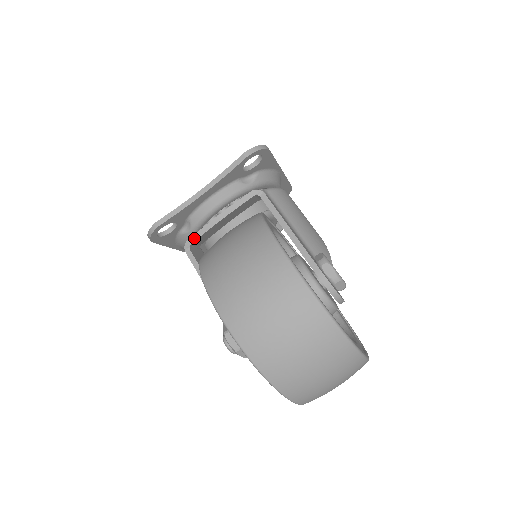
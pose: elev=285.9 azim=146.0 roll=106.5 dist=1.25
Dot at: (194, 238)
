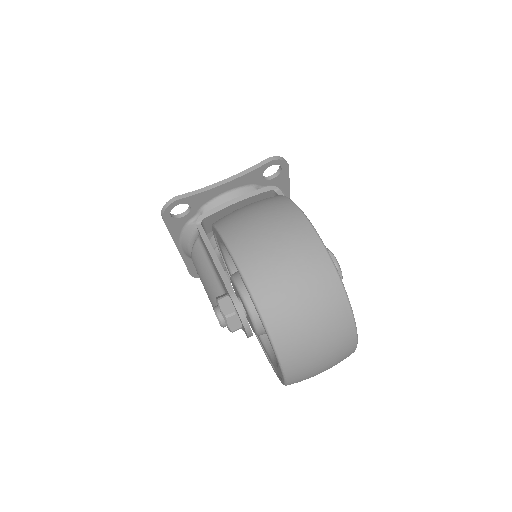
Dot at: (208, 213)
